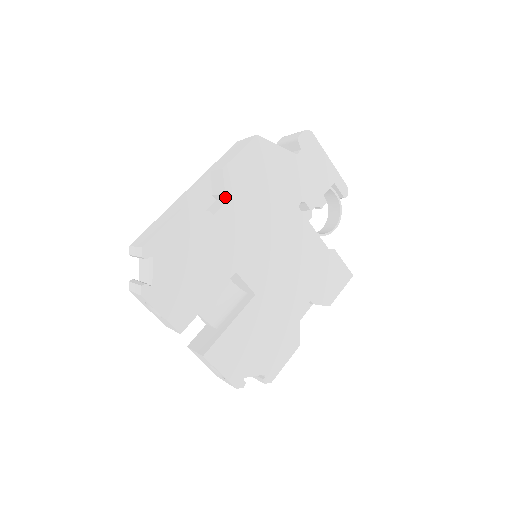
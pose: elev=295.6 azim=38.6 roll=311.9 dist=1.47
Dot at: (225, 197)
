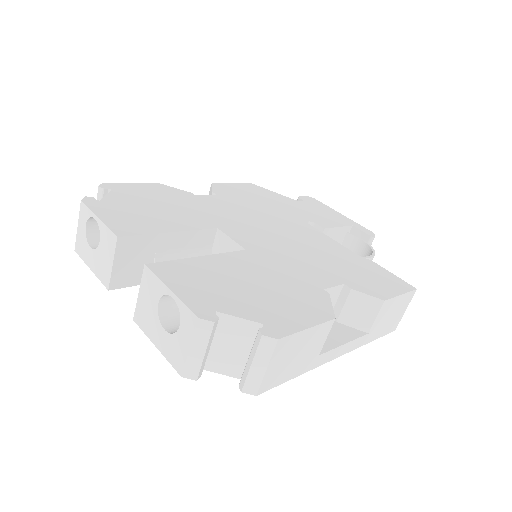
Dot at: occluded
